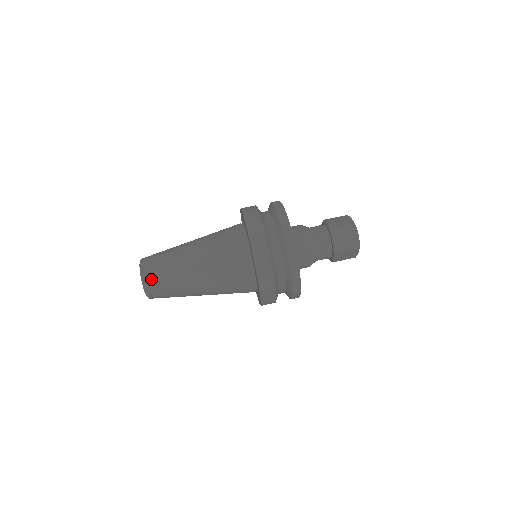
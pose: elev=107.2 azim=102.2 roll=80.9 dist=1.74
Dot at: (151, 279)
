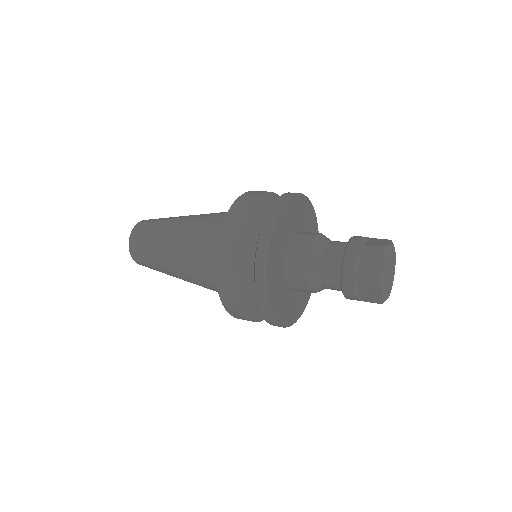
Dot at: (137, 236)
